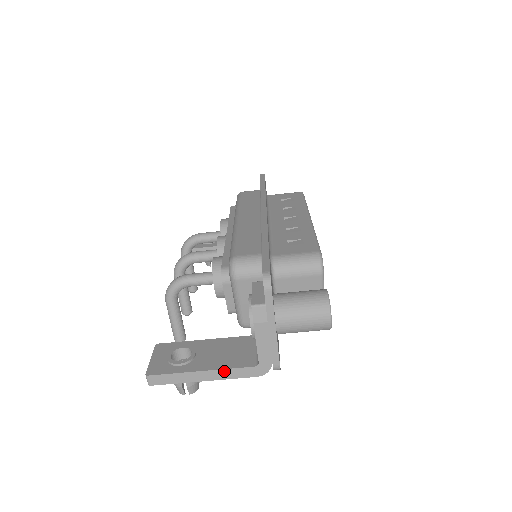
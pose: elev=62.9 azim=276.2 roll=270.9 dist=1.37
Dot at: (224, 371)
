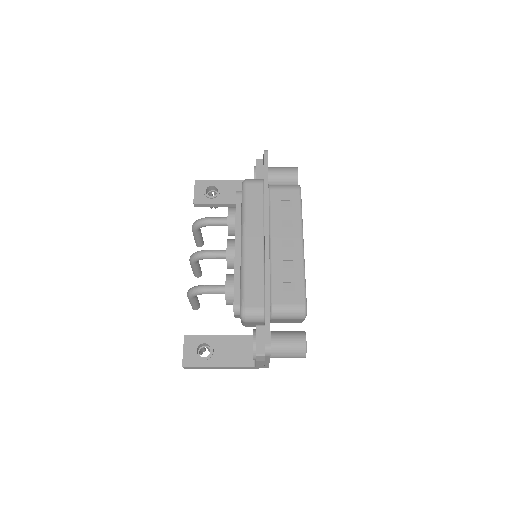
Dot at: (233, 367)
